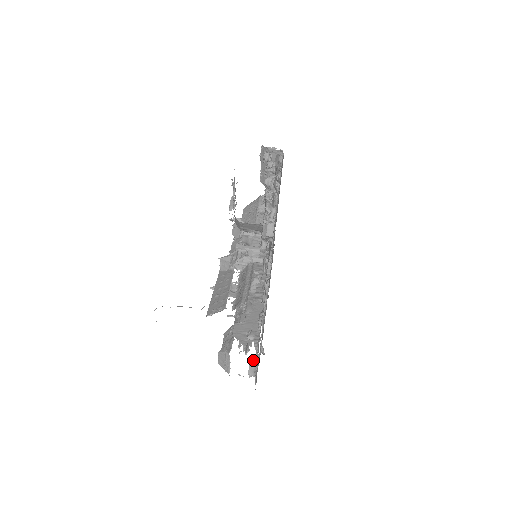
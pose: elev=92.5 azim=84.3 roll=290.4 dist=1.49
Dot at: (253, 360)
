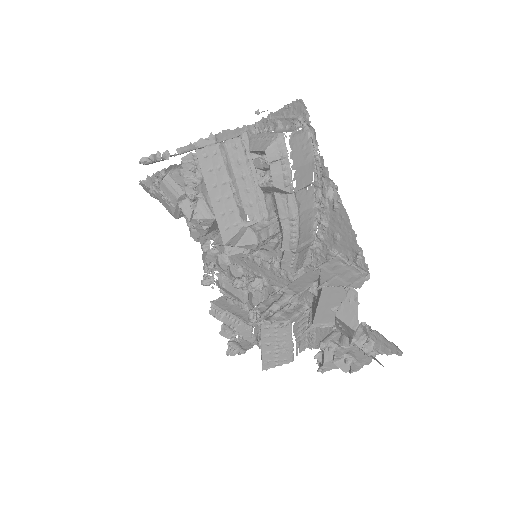
Dot at: (280, 132)
